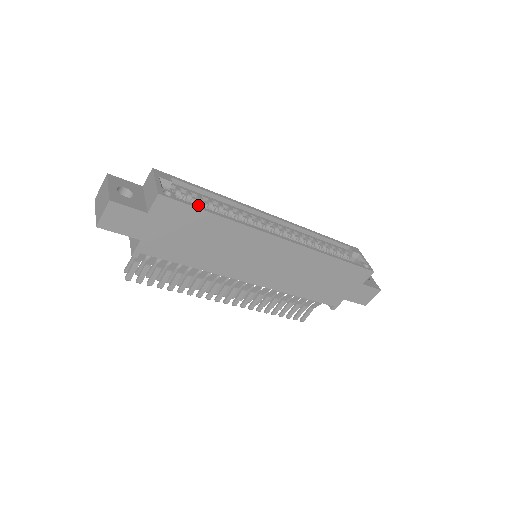
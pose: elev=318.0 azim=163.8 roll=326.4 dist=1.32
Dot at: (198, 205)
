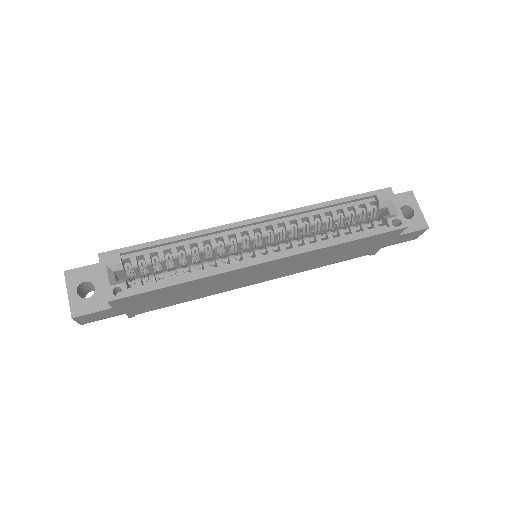
Dot at: (162, 262)
